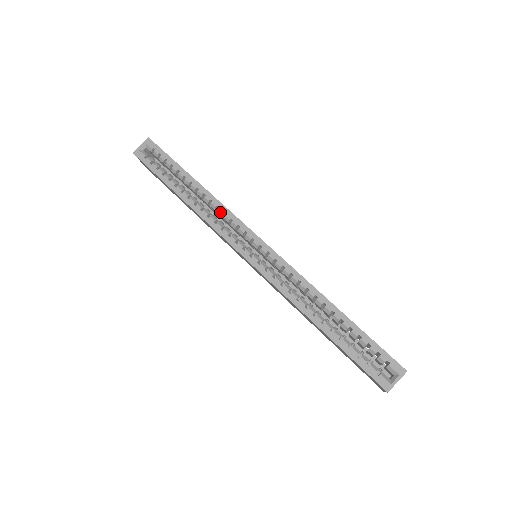
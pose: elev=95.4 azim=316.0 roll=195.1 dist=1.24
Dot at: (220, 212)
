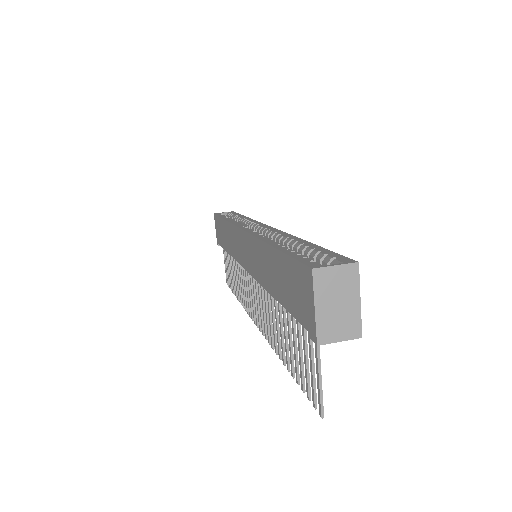
Dot at: (248, 222)
